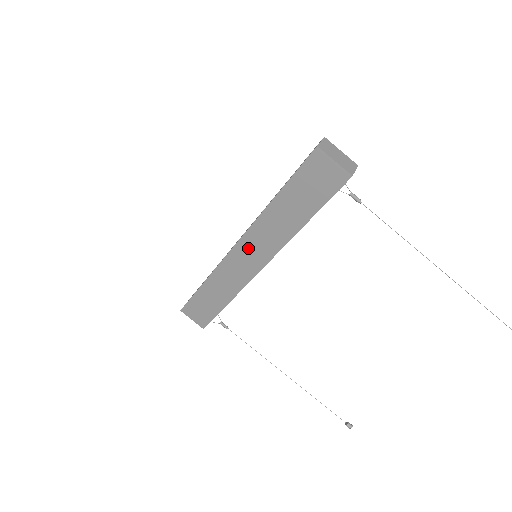
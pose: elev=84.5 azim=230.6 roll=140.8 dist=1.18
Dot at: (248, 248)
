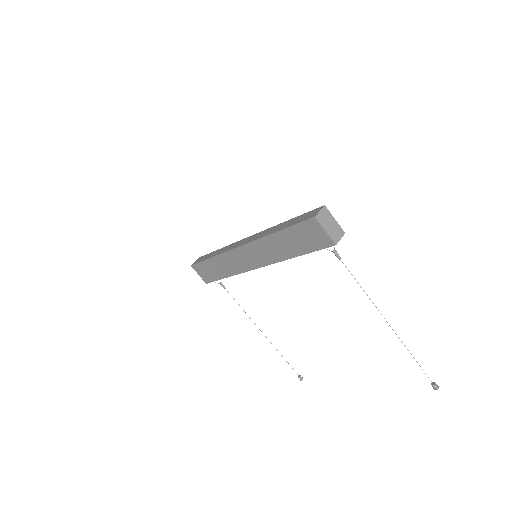
Dot at: (250, 252)
